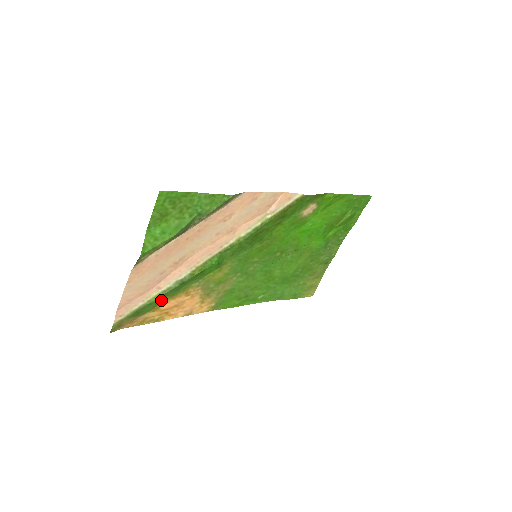
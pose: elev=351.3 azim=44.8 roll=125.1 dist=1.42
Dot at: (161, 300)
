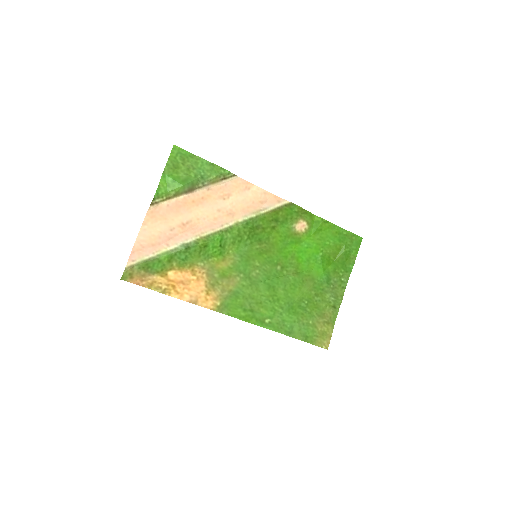
Dot at: (169, 264)
